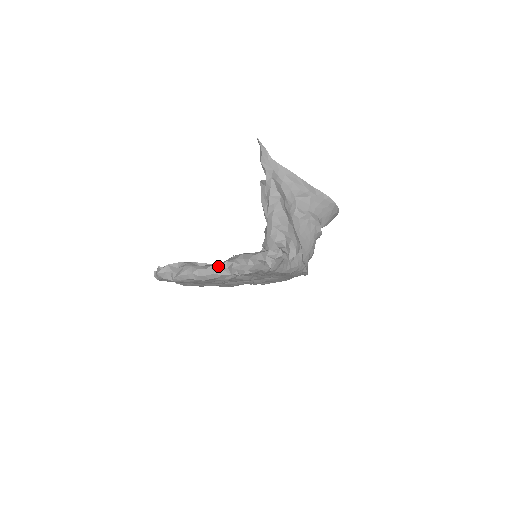
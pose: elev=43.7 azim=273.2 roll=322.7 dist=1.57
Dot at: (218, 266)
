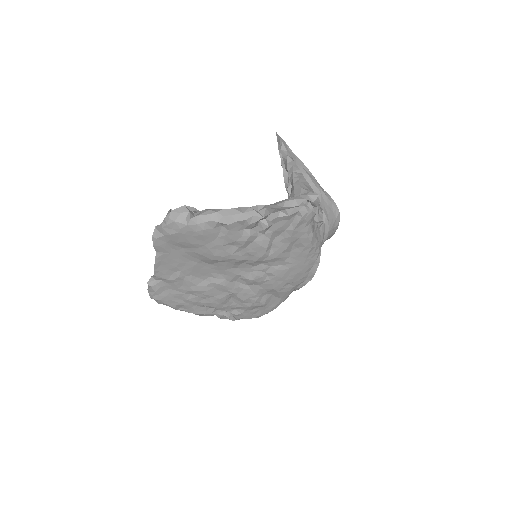
Dot at: (249, 207)
